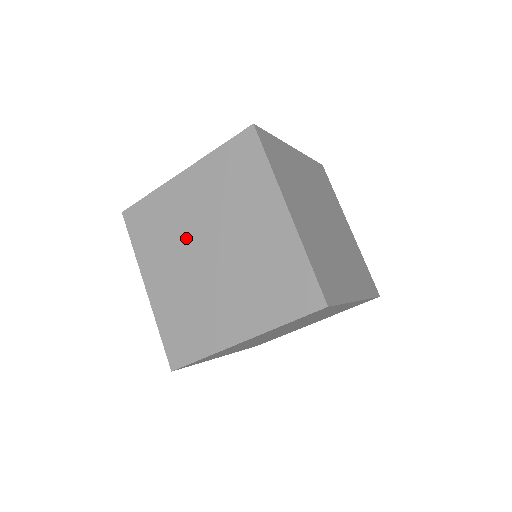
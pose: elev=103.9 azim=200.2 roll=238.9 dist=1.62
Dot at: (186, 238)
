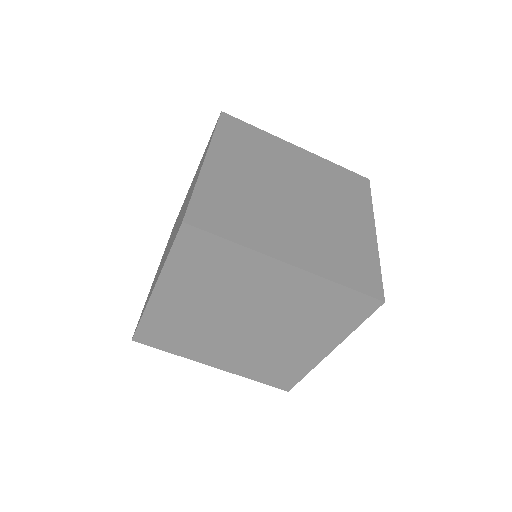
Dot at: (276, 172)
